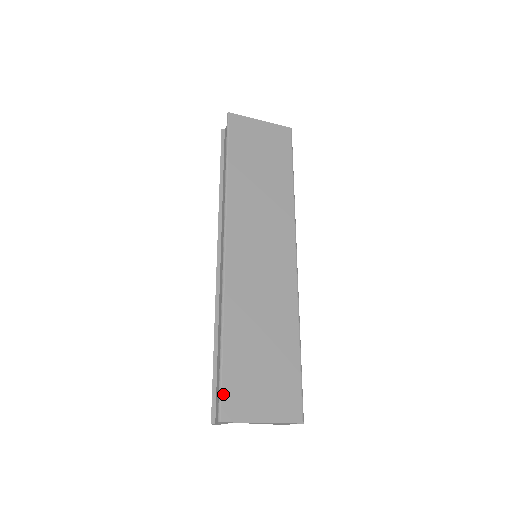
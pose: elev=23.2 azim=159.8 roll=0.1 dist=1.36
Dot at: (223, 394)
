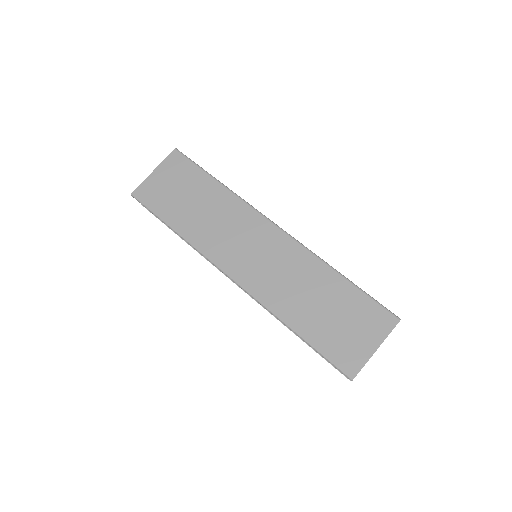
Dot at: (335, 363)
